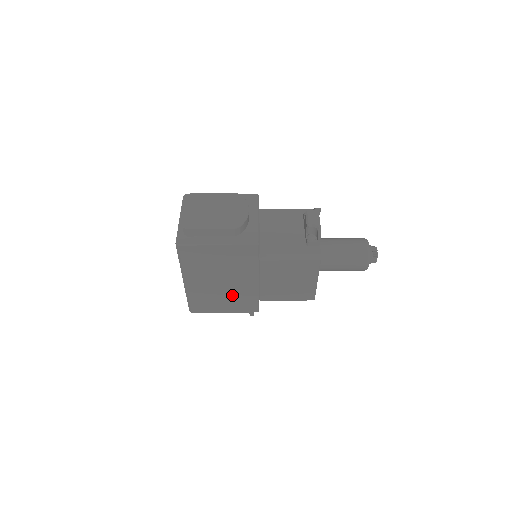
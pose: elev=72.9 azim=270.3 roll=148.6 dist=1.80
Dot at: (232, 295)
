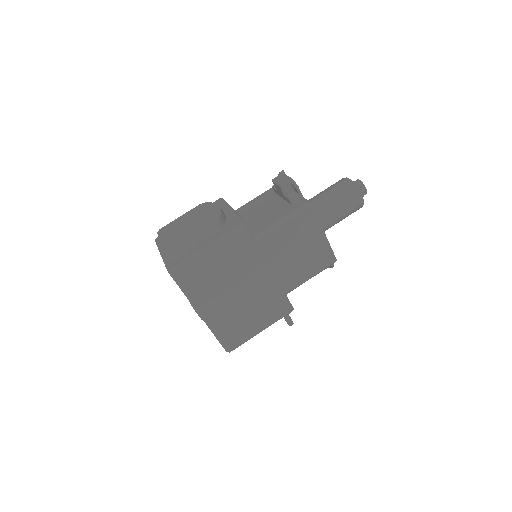
Dot at: (256, 303)
